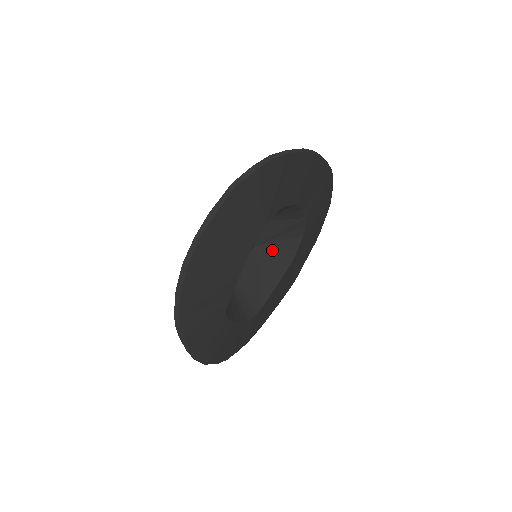
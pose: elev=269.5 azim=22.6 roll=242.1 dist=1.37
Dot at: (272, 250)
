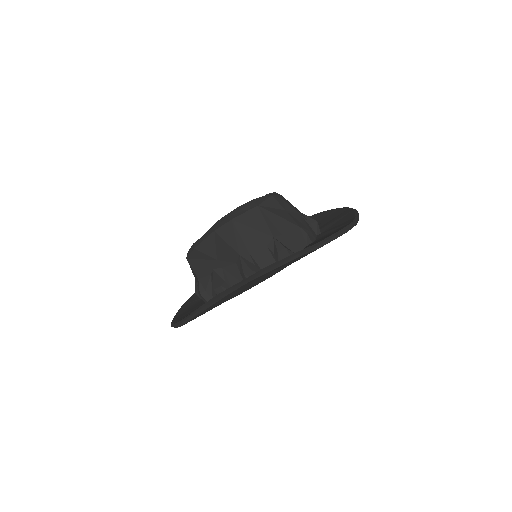
Dot at: occluded
